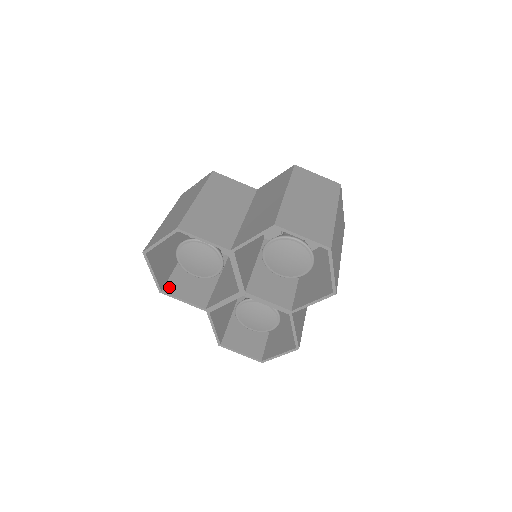
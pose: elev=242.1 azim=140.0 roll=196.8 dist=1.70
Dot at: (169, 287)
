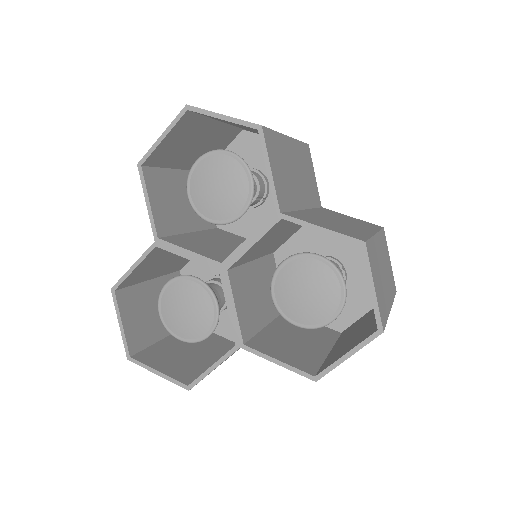
Dot at: (151, 173)
